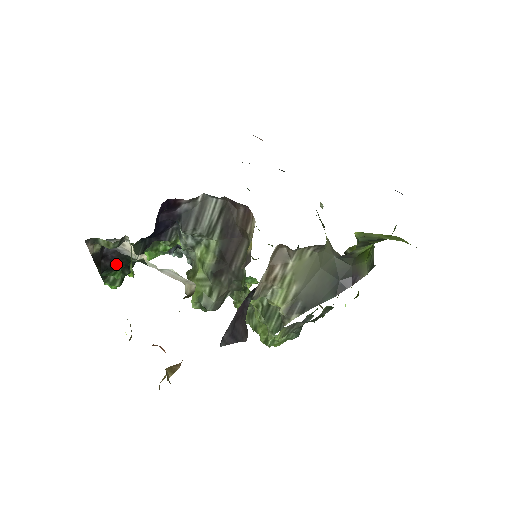
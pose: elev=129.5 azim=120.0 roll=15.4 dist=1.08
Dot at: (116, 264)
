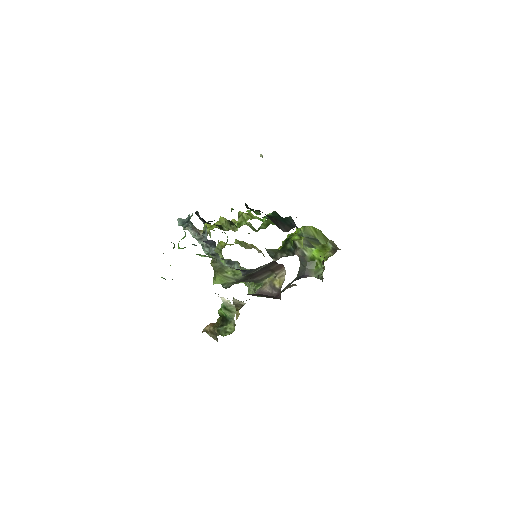
Dot at: occluded
